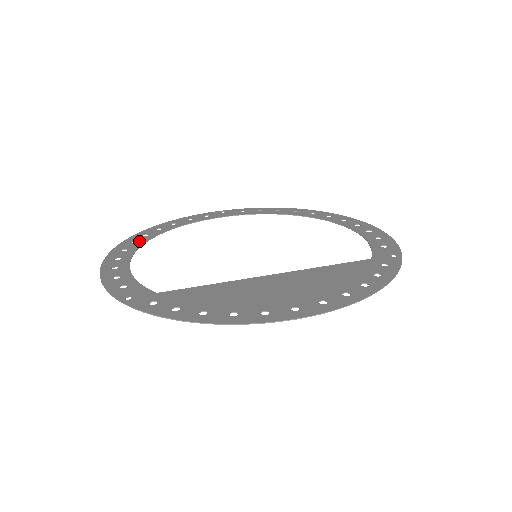
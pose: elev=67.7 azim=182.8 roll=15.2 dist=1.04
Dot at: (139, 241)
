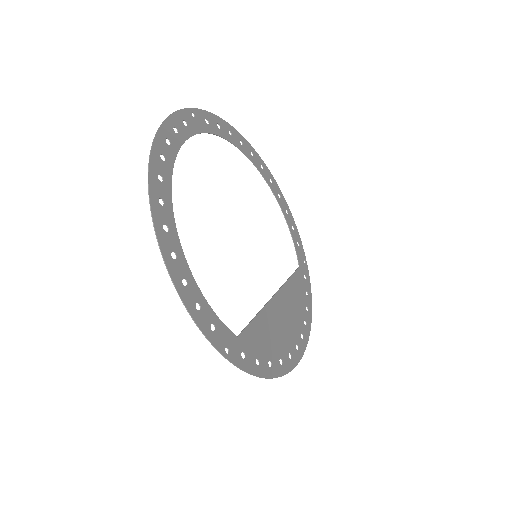
Dot at: (166, 199)
